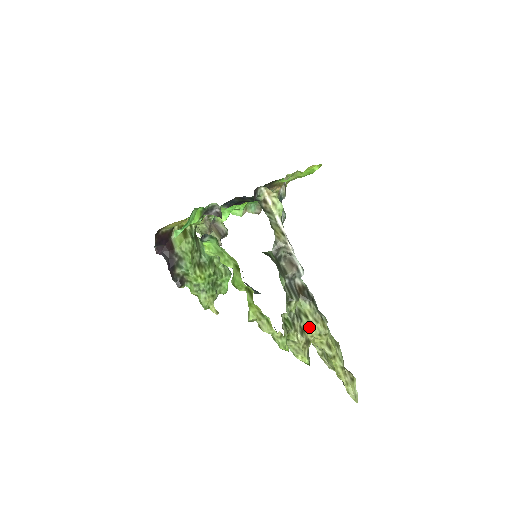
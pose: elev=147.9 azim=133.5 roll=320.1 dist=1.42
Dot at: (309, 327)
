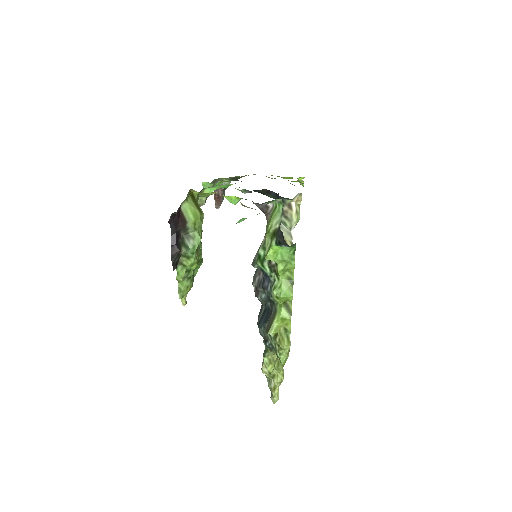
Dot at: occluded
